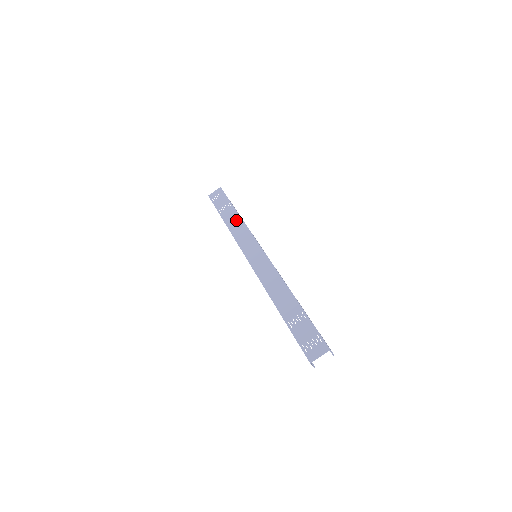
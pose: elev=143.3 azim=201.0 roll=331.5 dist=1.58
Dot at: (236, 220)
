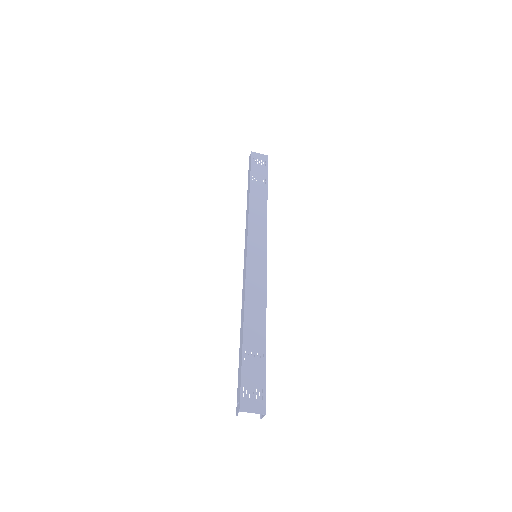
Dot at: (262, 203)
